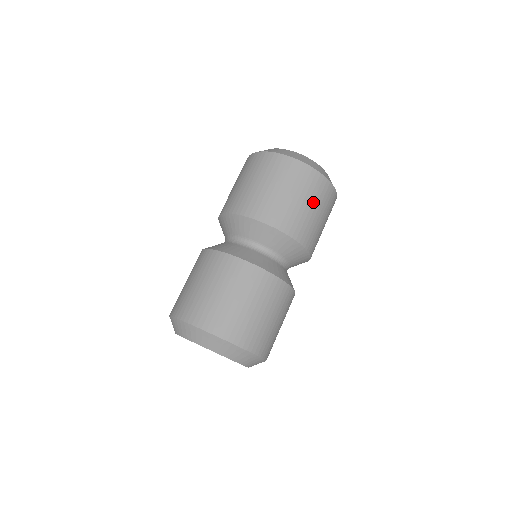
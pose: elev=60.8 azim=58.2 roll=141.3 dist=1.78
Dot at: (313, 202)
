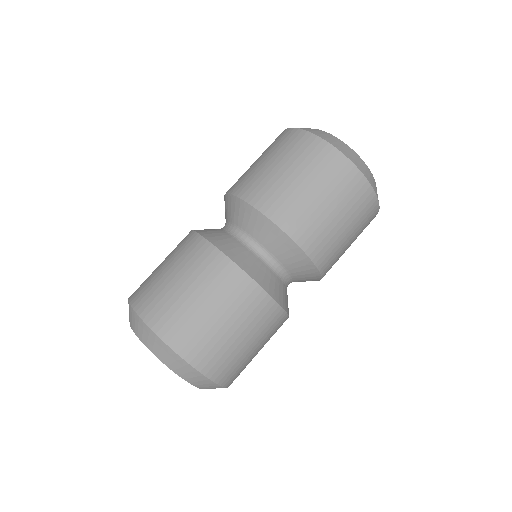
Dot at: occluded
